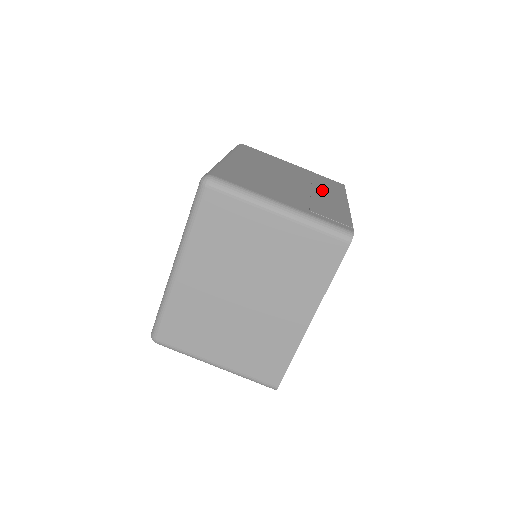
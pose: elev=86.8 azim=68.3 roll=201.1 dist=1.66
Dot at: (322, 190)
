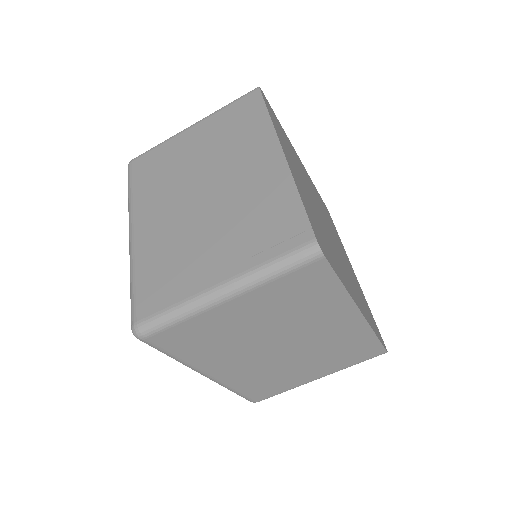
Dot at: (243, 158)
